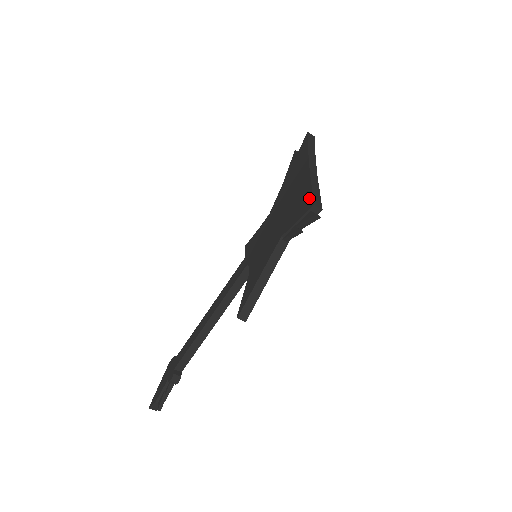
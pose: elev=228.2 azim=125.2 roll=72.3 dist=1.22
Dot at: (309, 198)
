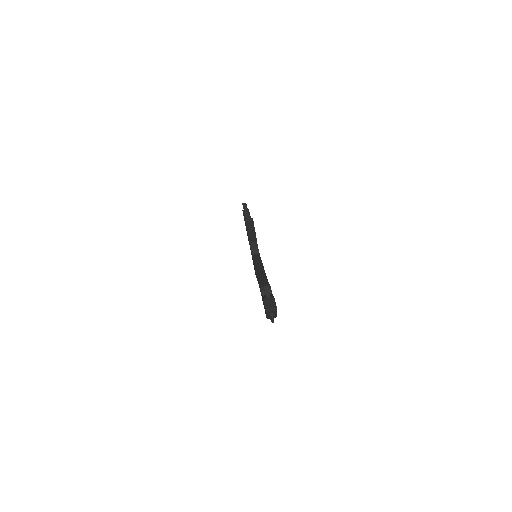
Dot at: occluded
